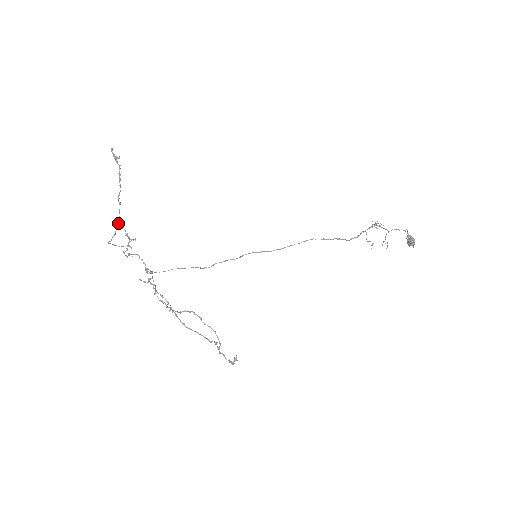
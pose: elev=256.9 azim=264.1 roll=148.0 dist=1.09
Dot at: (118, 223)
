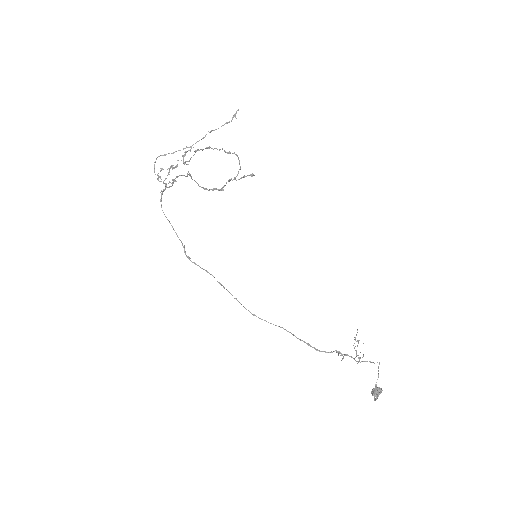
Dot at: (186, 147)
